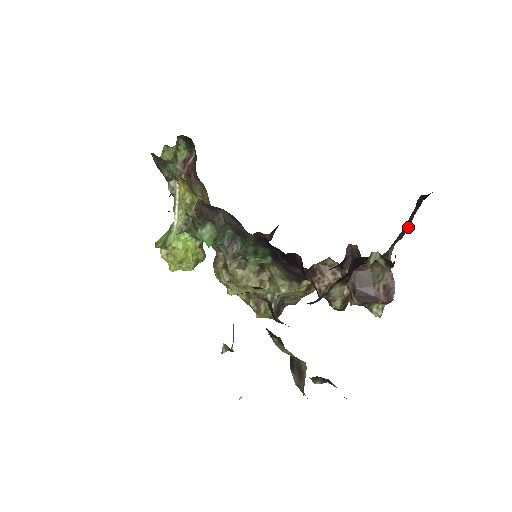
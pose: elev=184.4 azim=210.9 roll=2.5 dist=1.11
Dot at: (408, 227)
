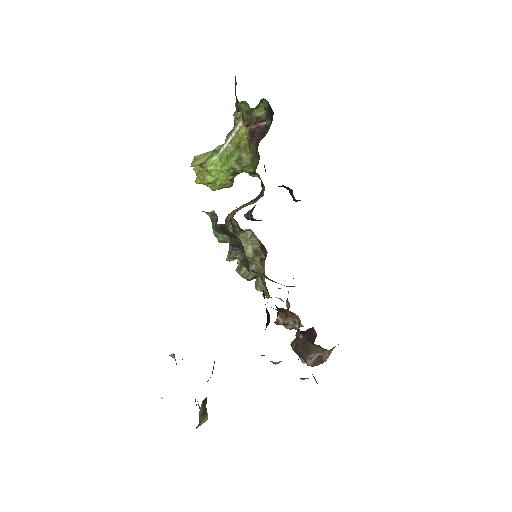
Dot at: occluded
